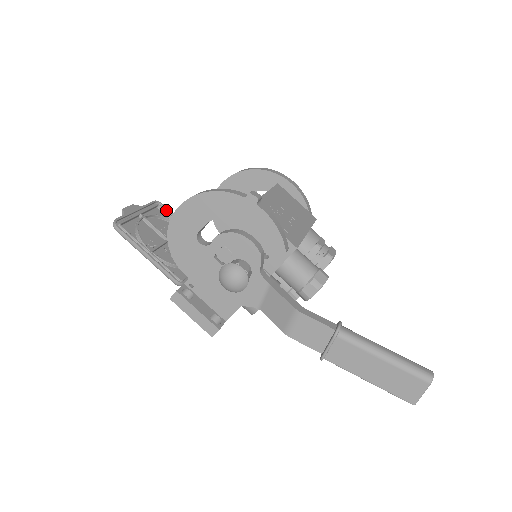
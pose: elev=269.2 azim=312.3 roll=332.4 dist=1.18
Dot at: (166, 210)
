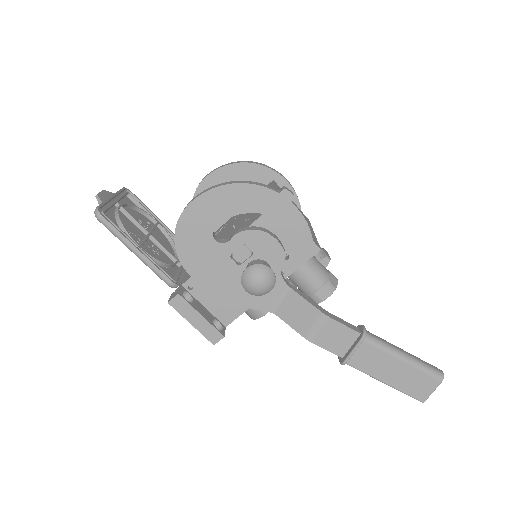
Dot at: (136, 199)
